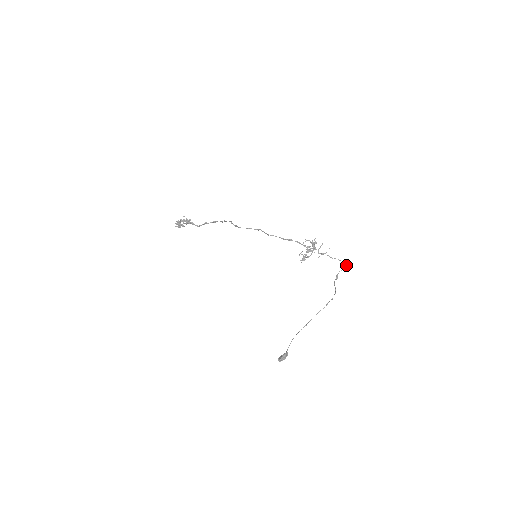
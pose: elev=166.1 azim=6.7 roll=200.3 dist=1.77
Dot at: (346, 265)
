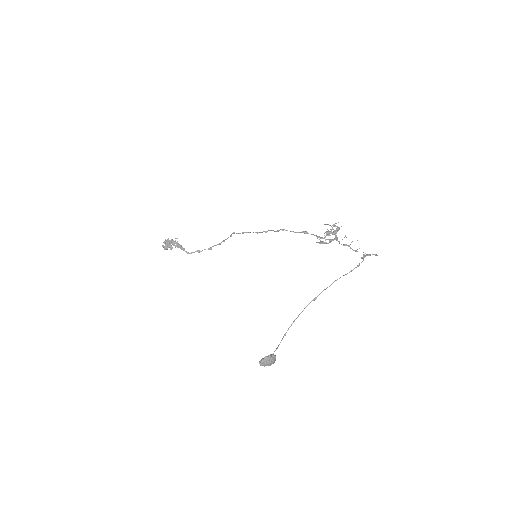
Dot at: (376, 254)
